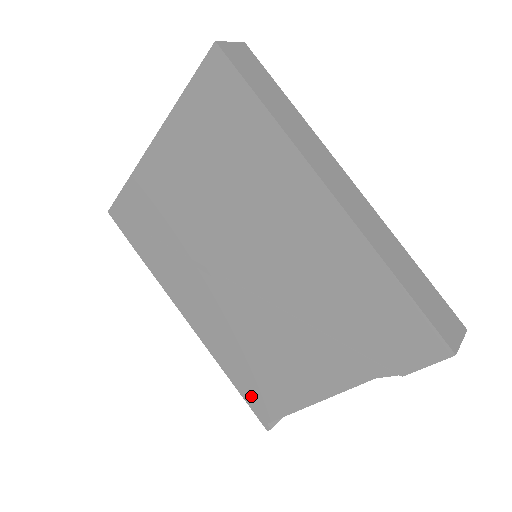
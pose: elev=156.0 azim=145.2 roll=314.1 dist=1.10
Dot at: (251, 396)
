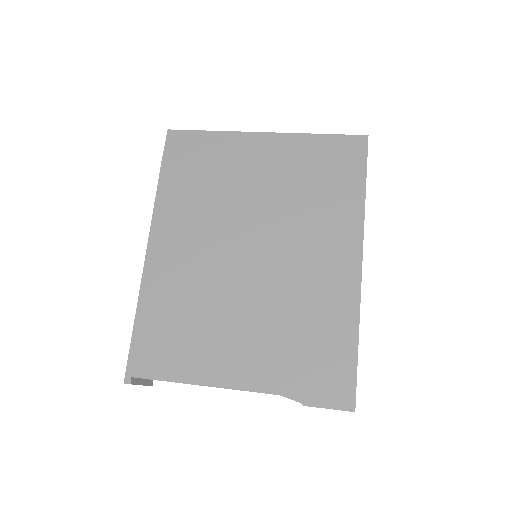
Dot at: (142, 344)
